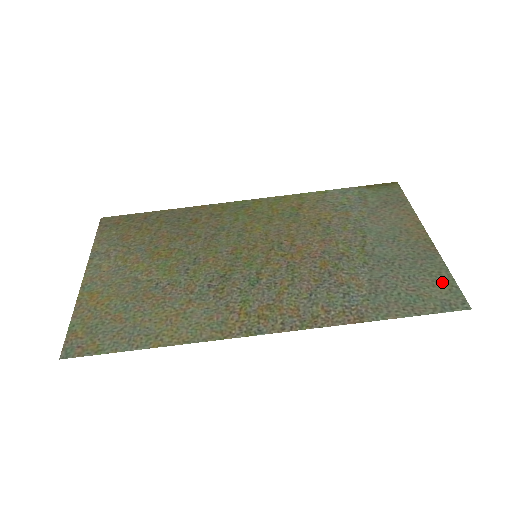
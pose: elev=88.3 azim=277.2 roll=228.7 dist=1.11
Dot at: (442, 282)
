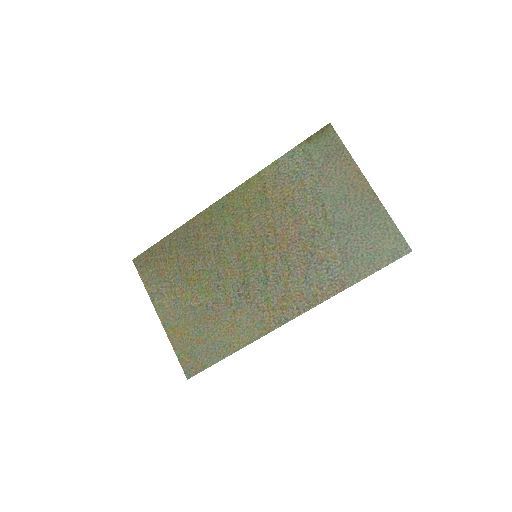
Dot at: (389, 233)
